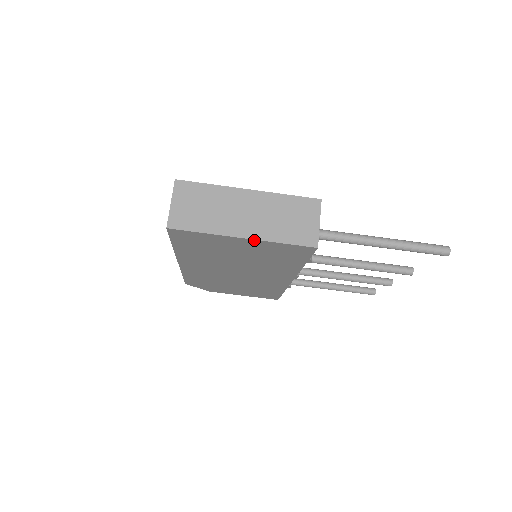
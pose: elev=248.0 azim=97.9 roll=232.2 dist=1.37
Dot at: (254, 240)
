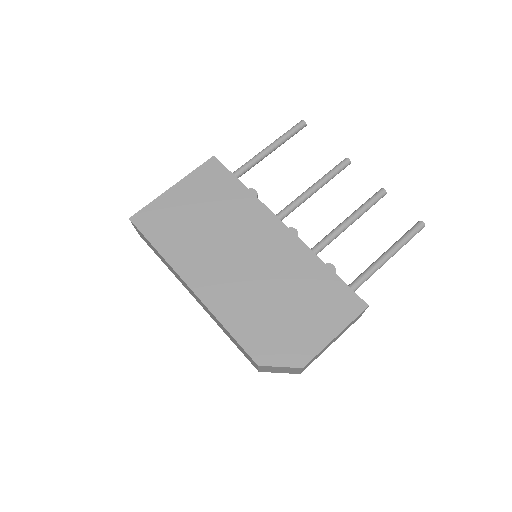
Dot at: (180, 183)
